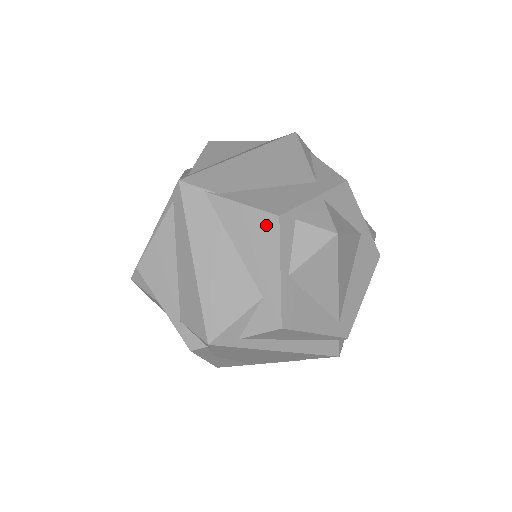
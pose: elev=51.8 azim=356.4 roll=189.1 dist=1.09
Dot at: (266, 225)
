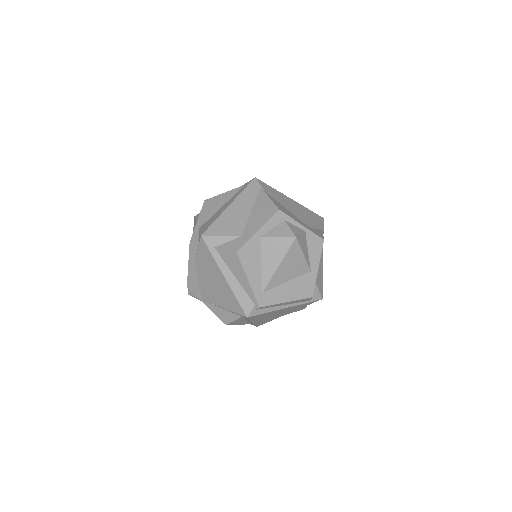
Dot at: (271, 210)
